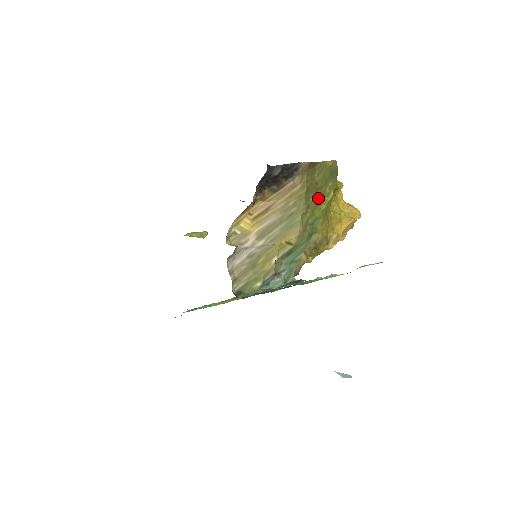
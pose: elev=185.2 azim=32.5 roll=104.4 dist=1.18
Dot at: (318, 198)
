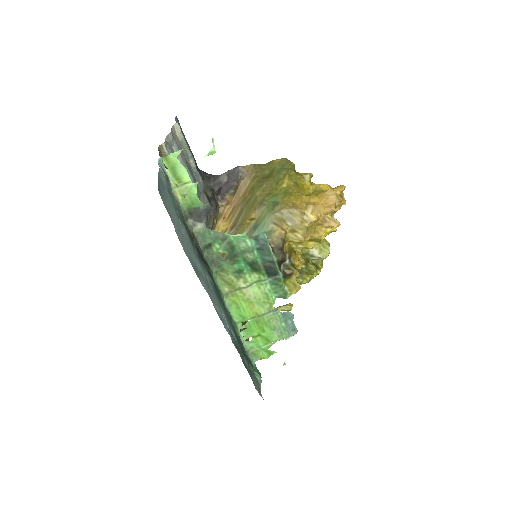
Dot at: (273, 184)
